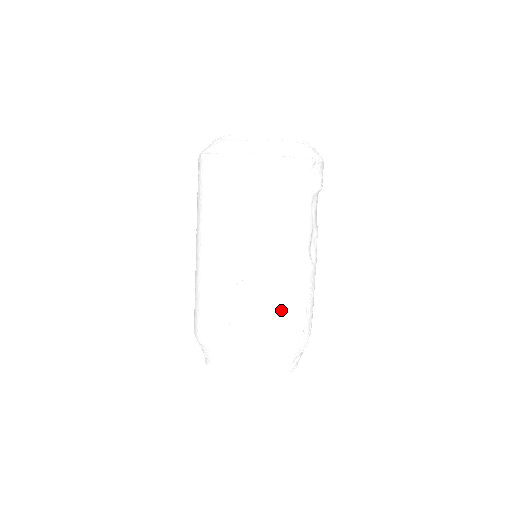
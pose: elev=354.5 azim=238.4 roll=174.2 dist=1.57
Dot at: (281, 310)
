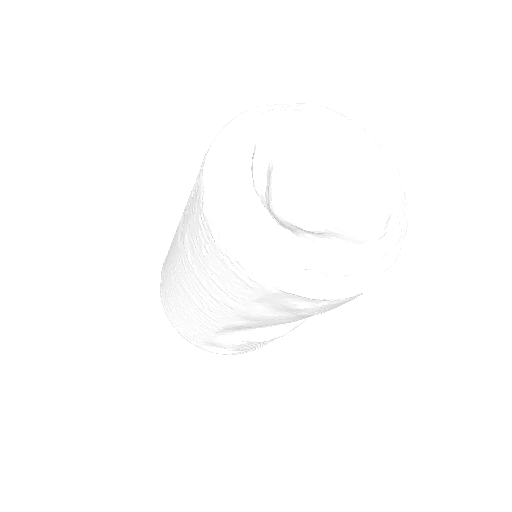
Dot at: occluded
